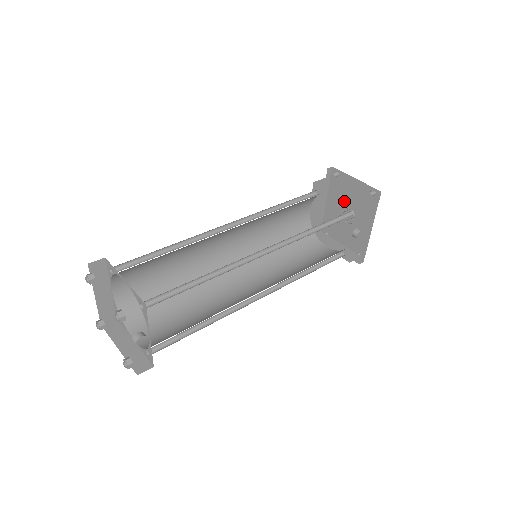
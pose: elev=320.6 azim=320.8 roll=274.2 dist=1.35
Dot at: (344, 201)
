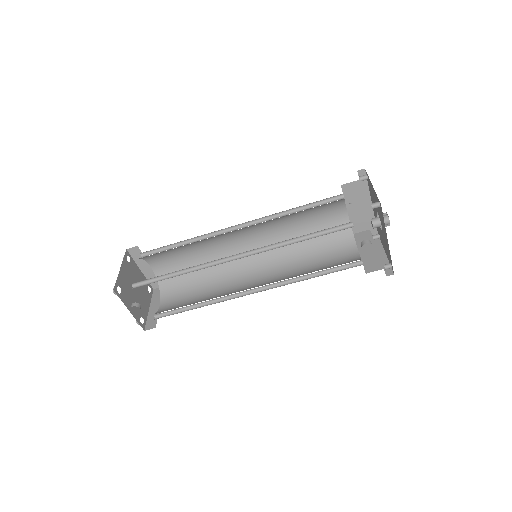
Dot at: occluded
